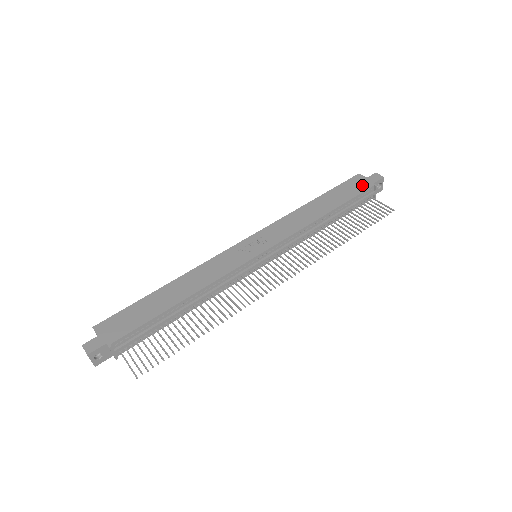
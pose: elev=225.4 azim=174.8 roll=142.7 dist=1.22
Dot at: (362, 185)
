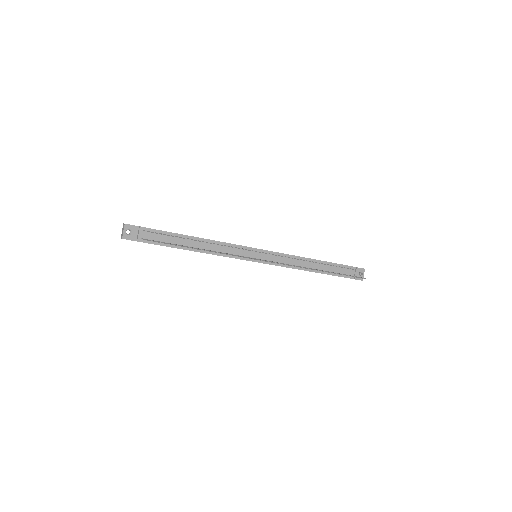
Dot at: occluded
